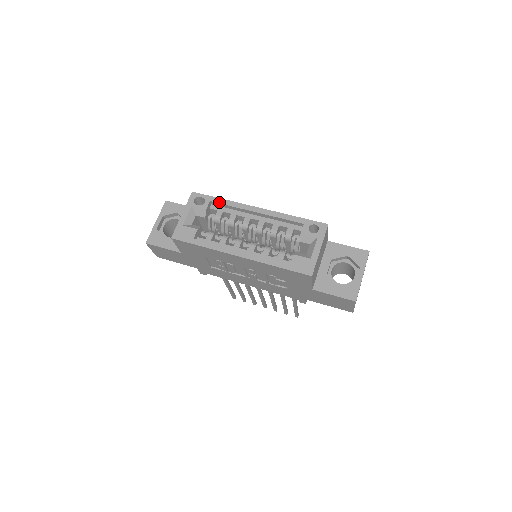
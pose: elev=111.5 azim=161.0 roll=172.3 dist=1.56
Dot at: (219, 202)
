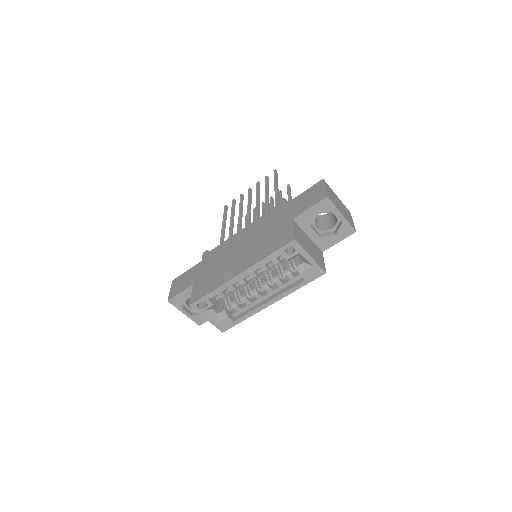
Dot at: (213, 295)
